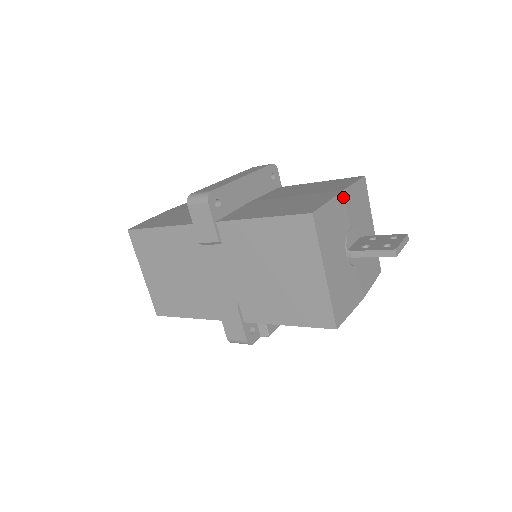
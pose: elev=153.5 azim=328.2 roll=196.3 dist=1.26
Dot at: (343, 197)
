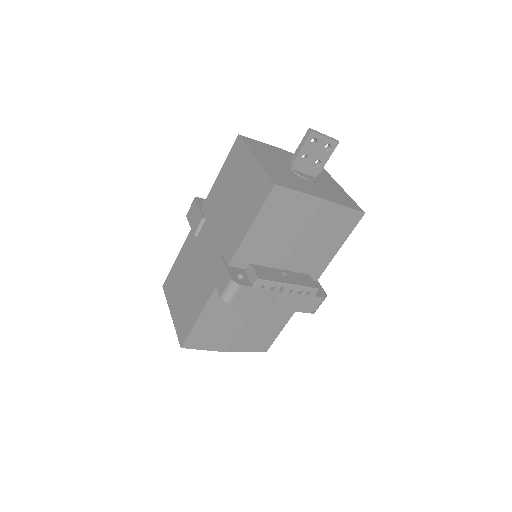
Dot at: (283, 151)
